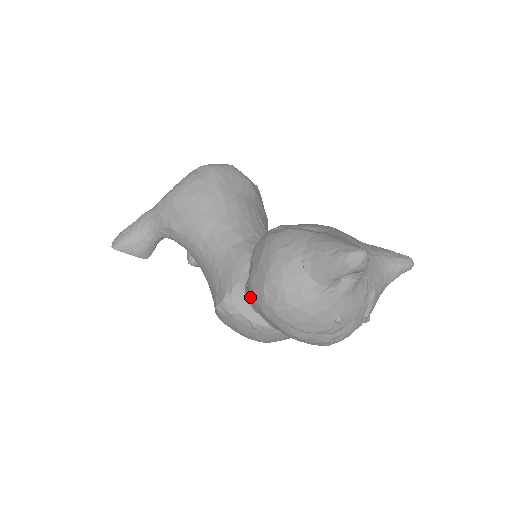
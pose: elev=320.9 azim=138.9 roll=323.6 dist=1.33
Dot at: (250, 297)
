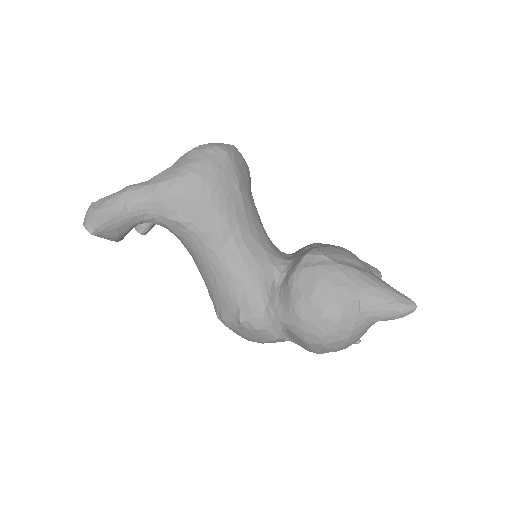
Dot at: (289, 321)
